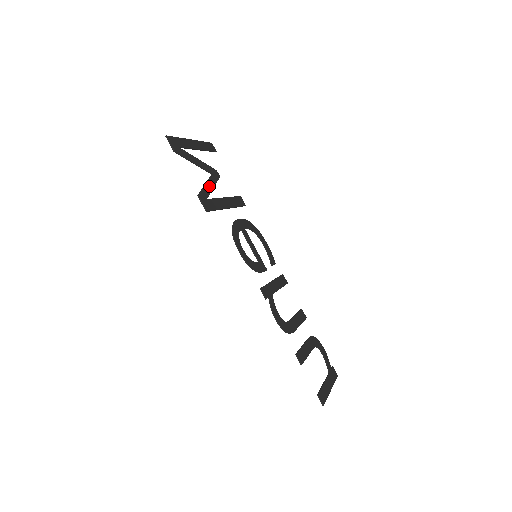
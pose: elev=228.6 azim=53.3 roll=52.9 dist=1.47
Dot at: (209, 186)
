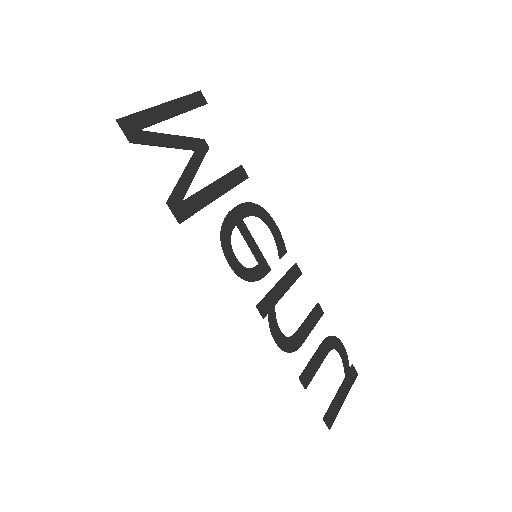
Dot at: (188, 175)
